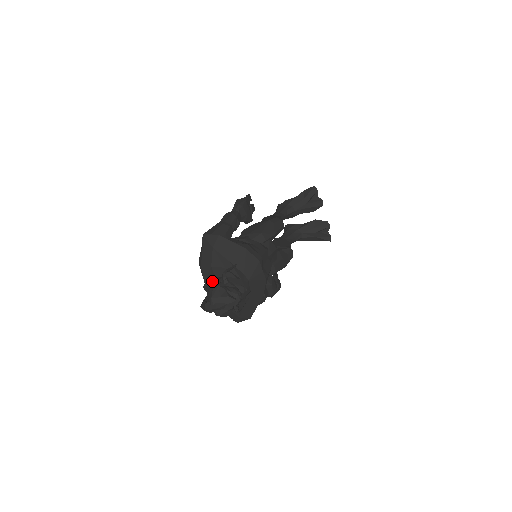
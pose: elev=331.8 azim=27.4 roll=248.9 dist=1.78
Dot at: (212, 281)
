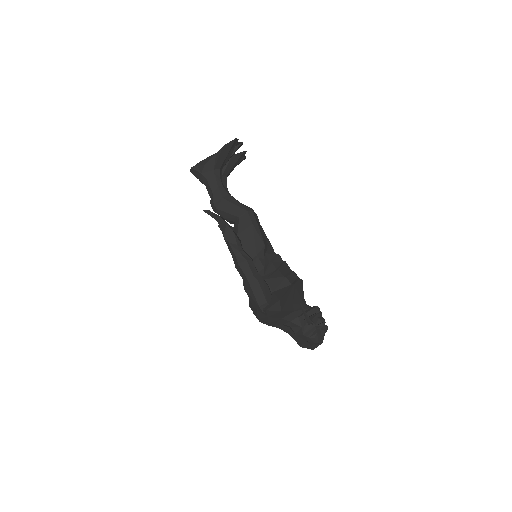
Dot at: (288, 324)
